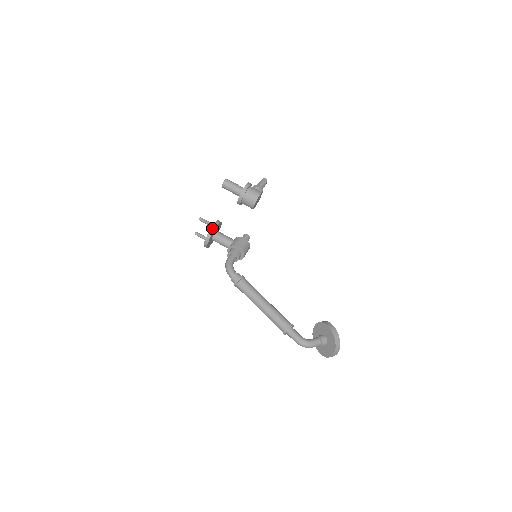
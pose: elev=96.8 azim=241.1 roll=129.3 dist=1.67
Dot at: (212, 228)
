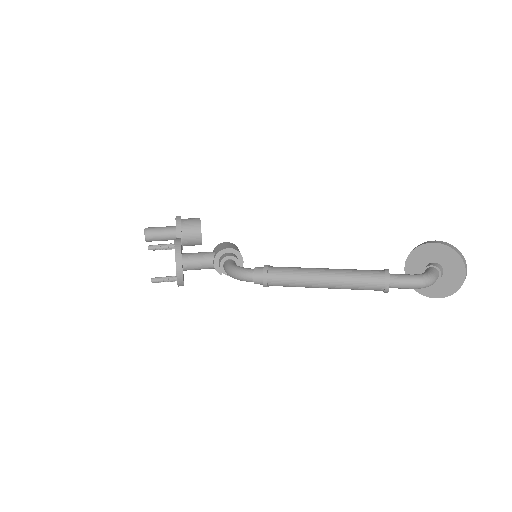
Dot at: (176, 244)
